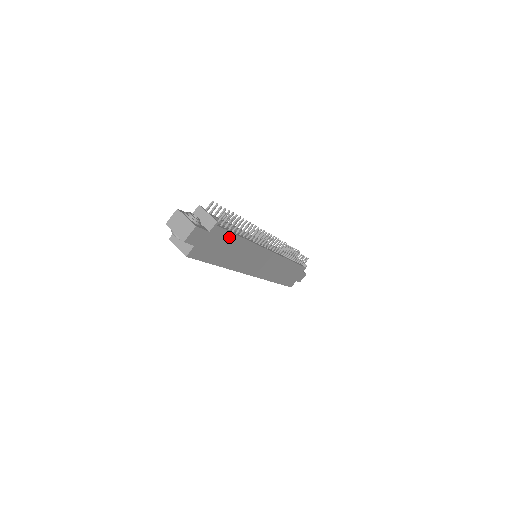
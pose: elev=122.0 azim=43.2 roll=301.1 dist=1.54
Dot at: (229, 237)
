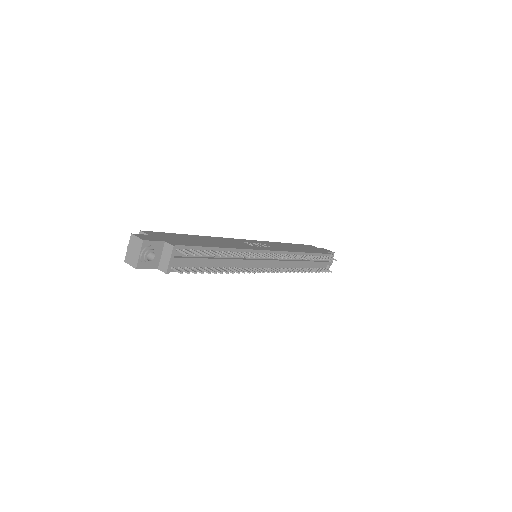
Dot at: occluded
